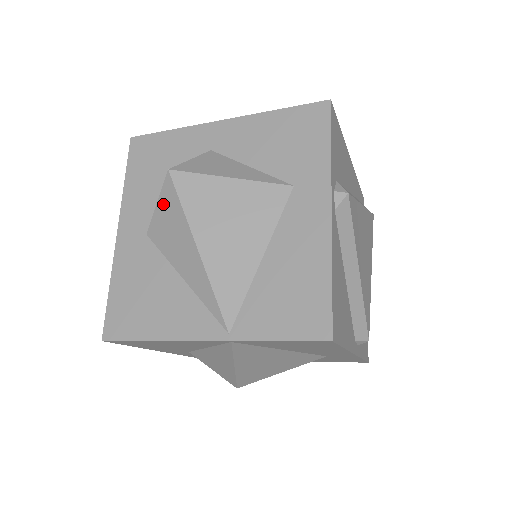
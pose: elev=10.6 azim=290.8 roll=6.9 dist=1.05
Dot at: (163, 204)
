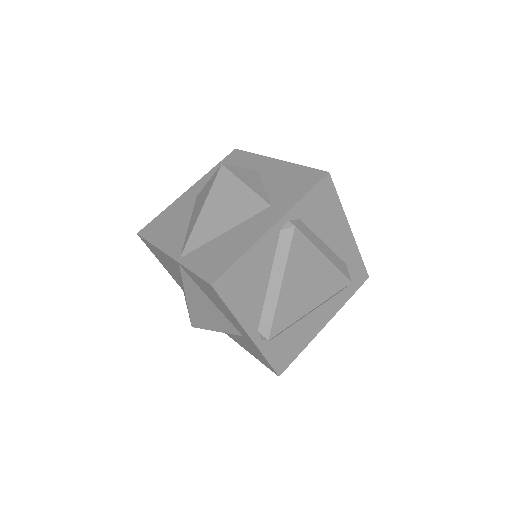
Dot at: (210, 182)
